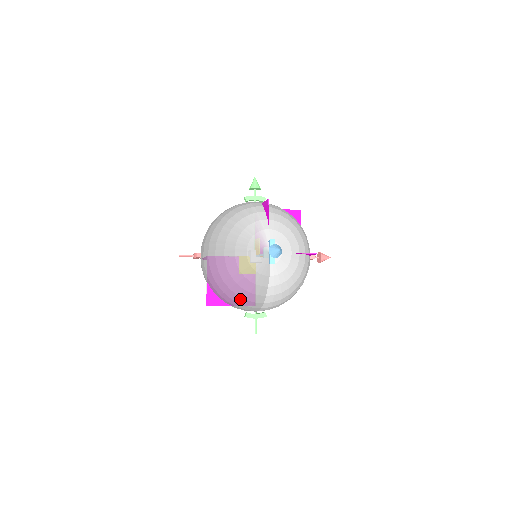
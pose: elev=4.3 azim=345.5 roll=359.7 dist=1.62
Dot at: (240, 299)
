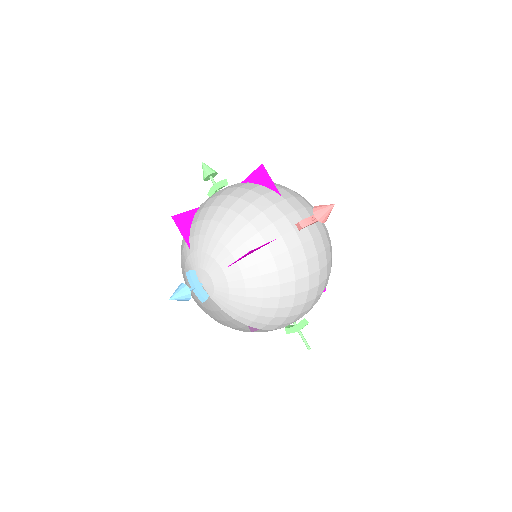
Dot at: occluded
